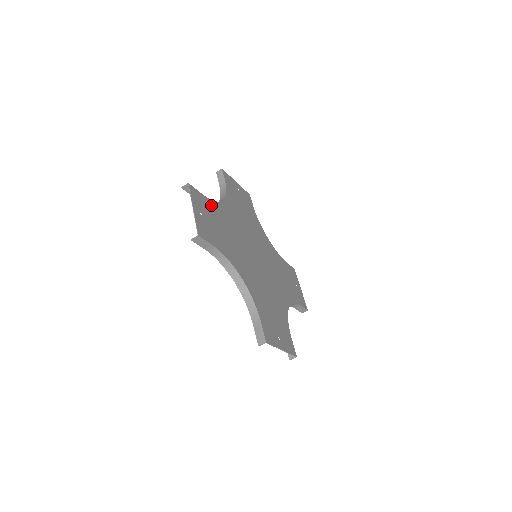
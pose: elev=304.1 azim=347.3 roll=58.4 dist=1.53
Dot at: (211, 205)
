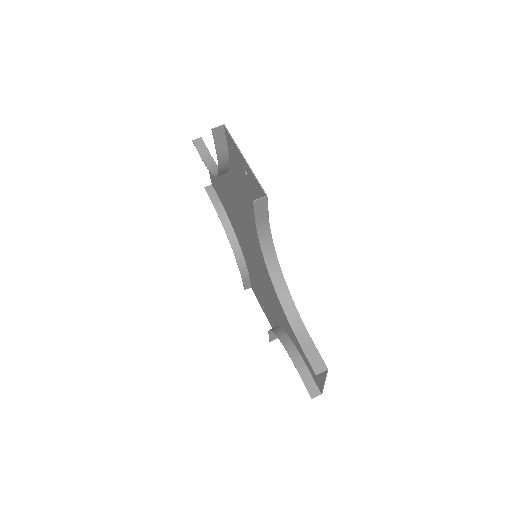
Dot at: (234, 169)
